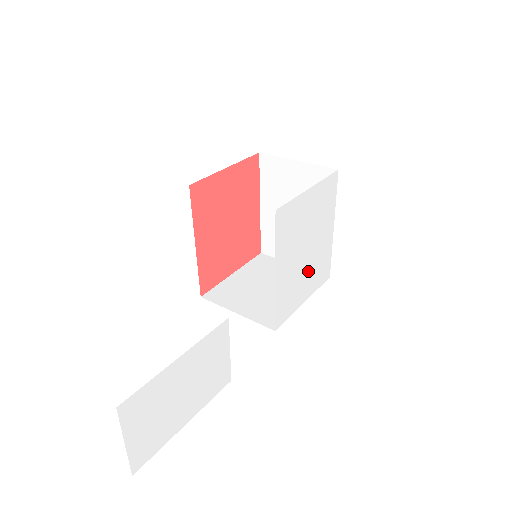
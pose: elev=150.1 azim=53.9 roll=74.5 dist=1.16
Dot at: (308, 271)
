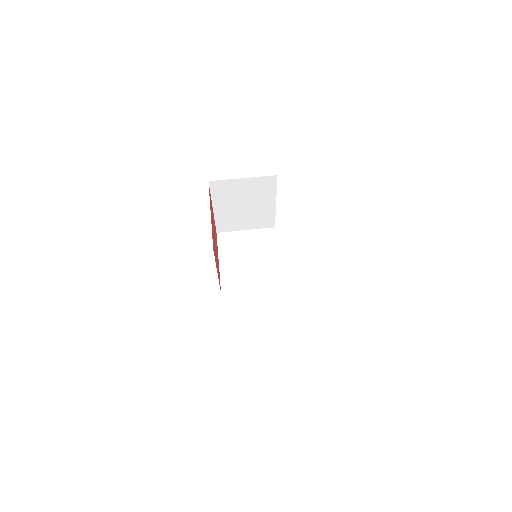
Dot at: occluded
